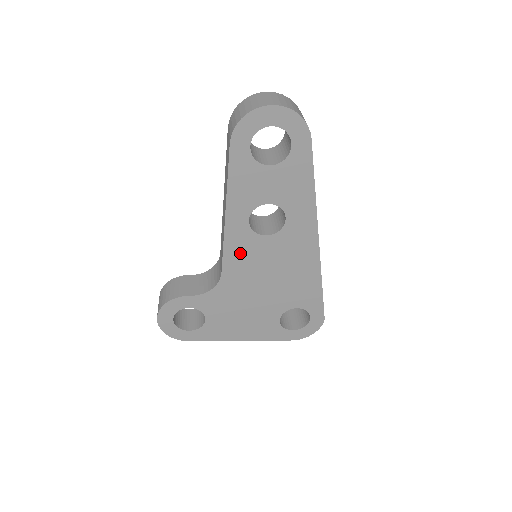
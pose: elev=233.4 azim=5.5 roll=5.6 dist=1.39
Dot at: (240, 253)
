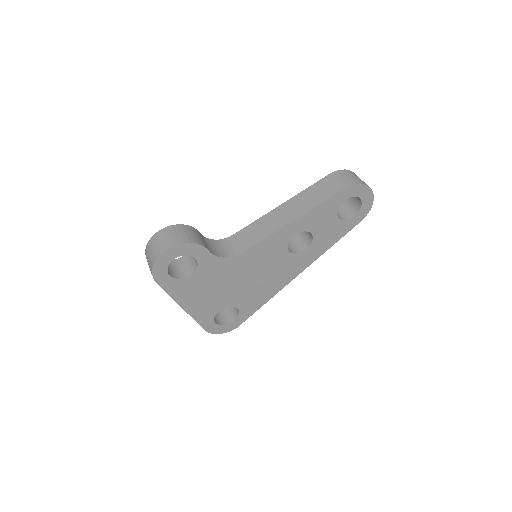
Dot at: (267, 249)
